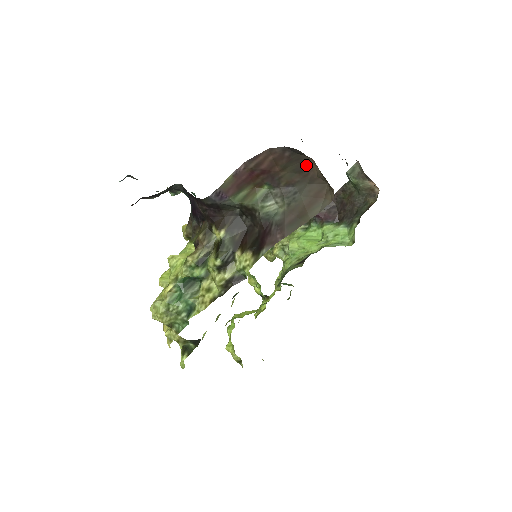
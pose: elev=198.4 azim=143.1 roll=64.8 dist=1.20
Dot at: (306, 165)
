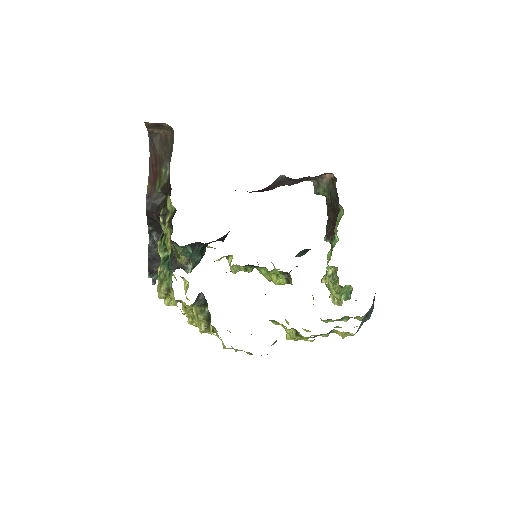
Dot at: (162, 139)
